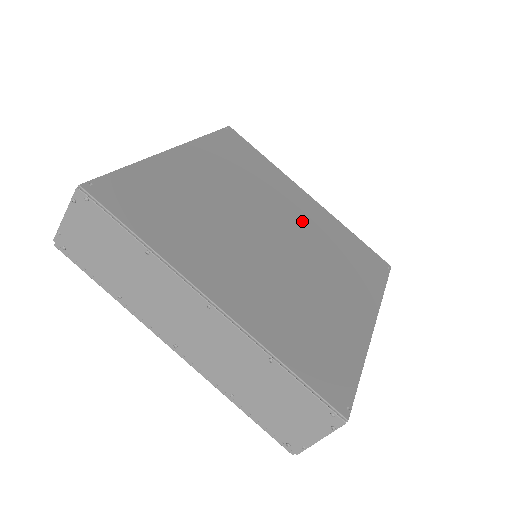
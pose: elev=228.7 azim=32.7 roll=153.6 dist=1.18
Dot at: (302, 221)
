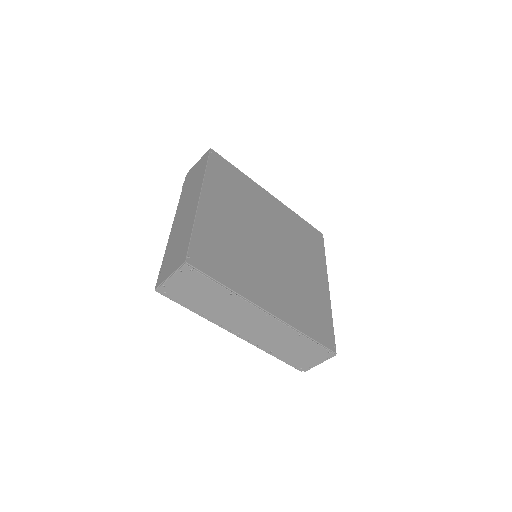
Dot at: (276, 222)
